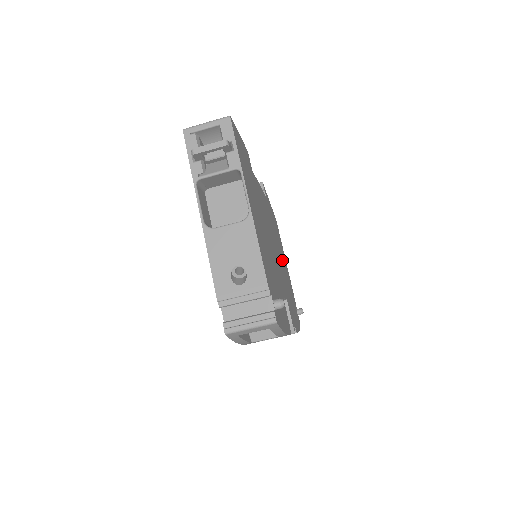
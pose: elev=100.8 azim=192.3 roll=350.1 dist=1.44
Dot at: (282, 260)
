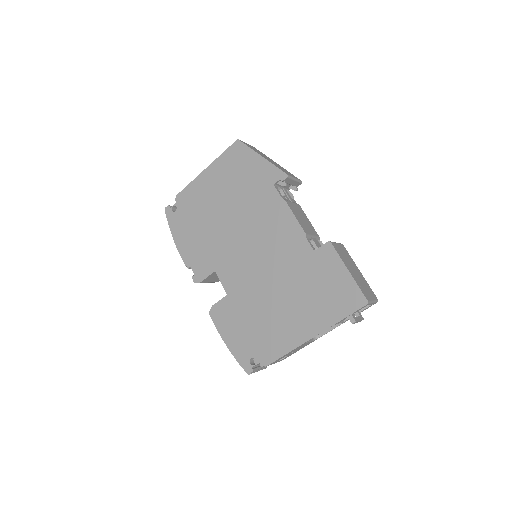
Dot at: occluded
